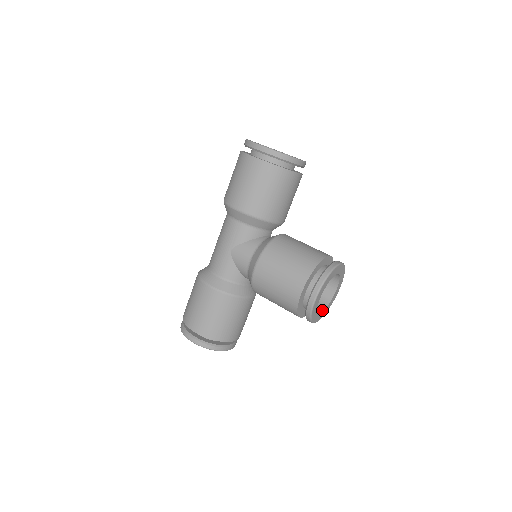
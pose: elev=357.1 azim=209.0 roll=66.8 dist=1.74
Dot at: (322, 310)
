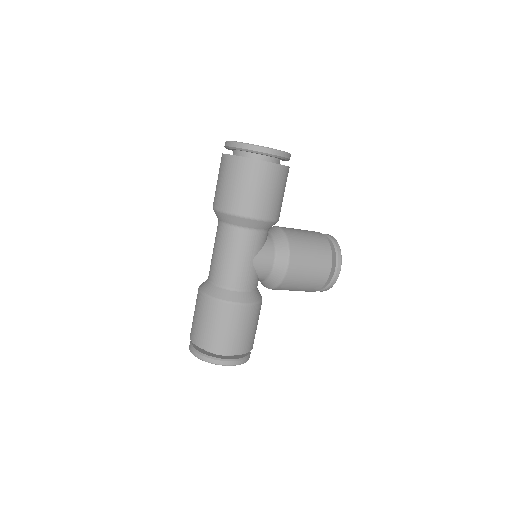
Dot at: occluded
